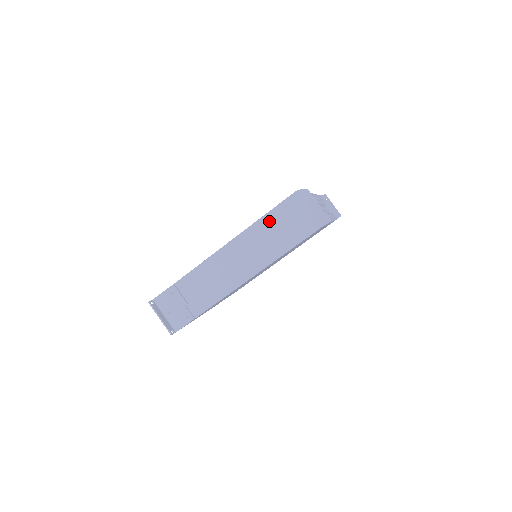
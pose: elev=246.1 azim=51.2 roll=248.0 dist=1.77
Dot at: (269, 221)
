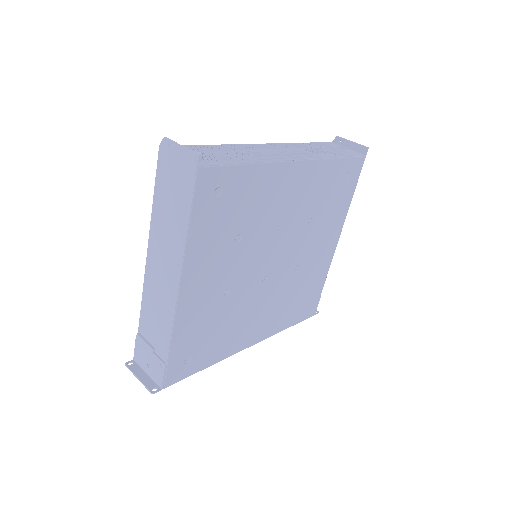
Dot at: (158, 204)
